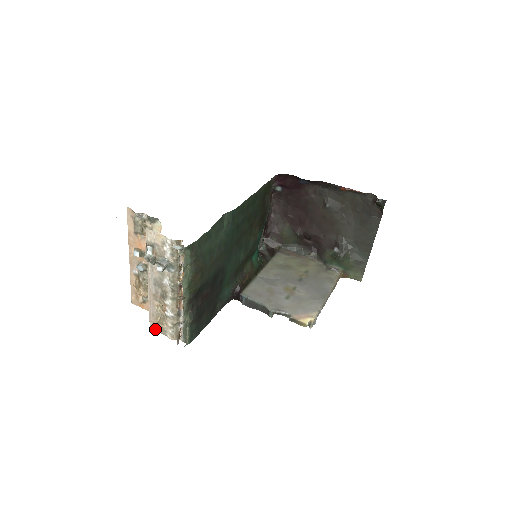
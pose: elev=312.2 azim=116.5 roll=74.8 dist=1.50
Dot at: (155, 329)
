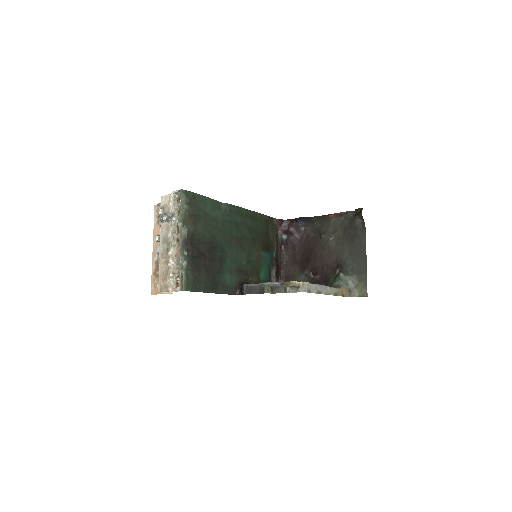
Dot at: (161, 291)
